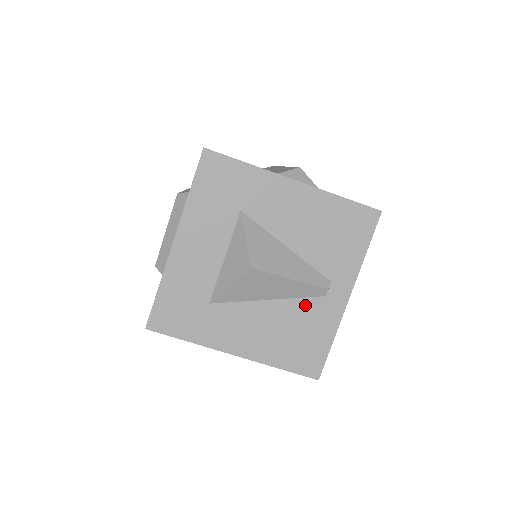
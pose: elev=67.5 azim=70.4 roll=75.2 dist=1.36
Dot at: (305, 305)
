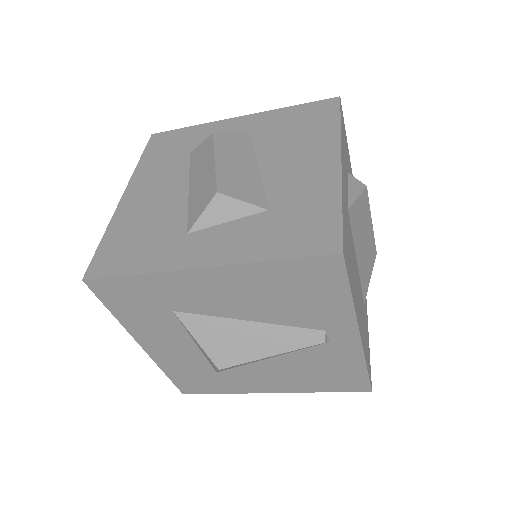
Dot at: (311, 353)
